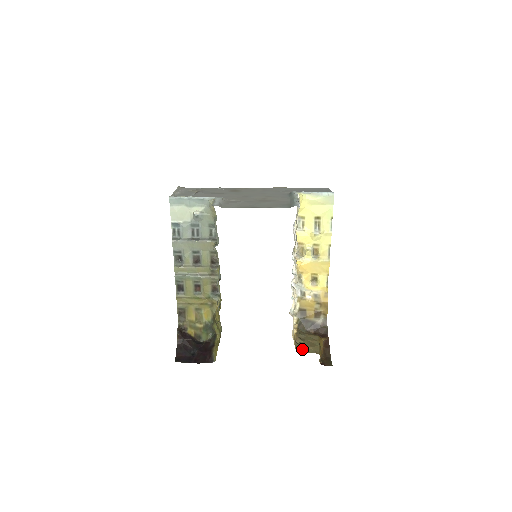
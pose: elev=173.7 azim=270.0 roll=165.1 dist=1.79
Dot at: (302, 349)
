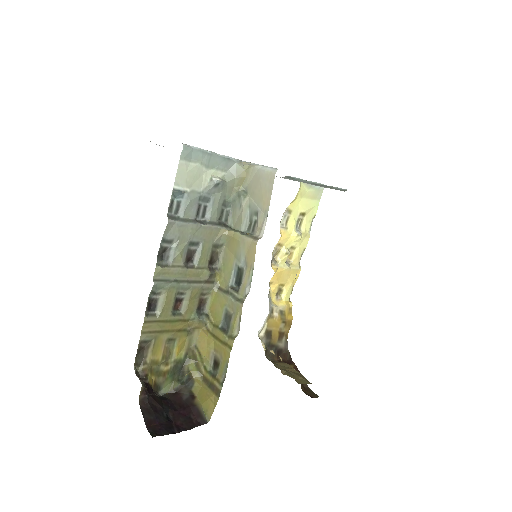
Dot at: (298, 381)
